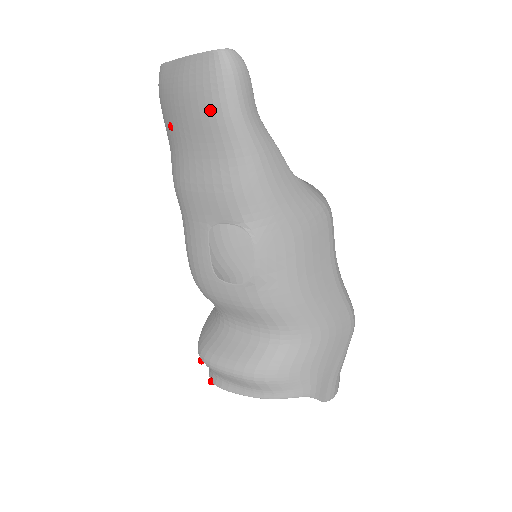
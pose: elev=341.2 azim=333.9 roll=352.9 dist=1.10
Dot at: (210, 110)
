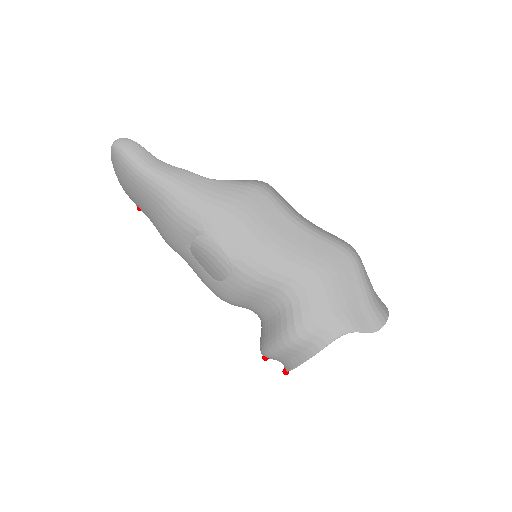
Dot at: (132, 179)
